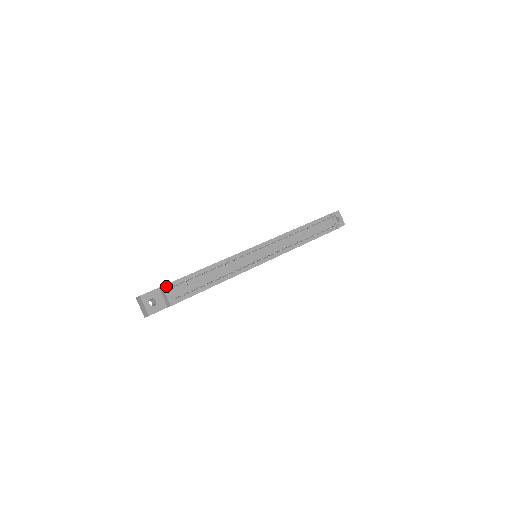
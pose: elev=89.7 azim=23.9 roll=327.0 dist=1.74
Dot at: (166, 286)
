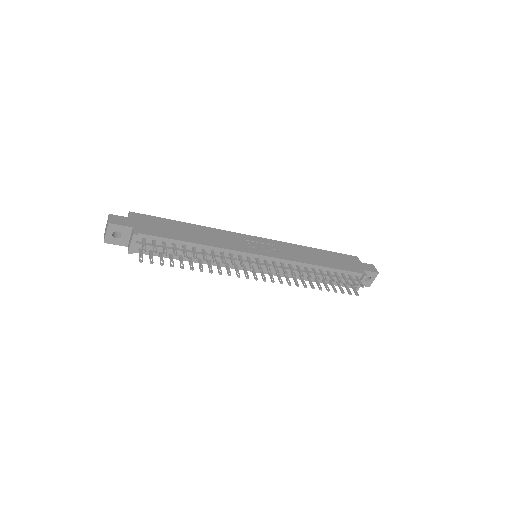
Dot at: (137, 236)
